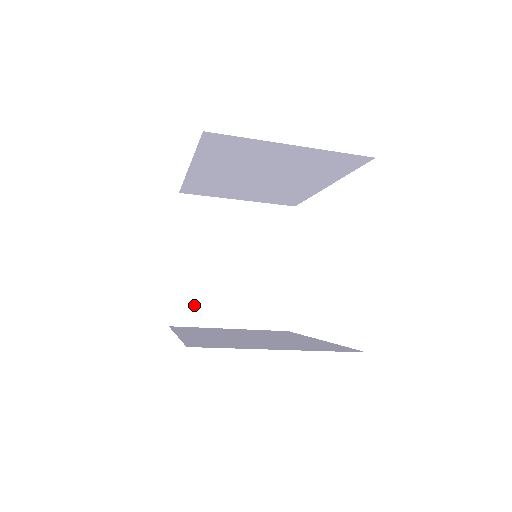
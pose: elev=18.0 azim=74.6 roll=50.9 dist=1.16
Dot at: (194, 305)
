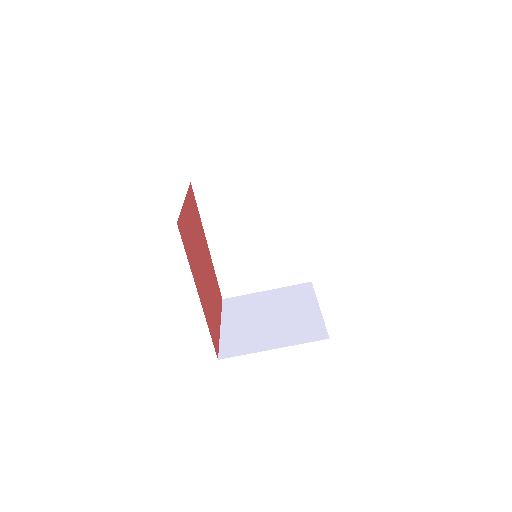
Dot at: (239, 344)
